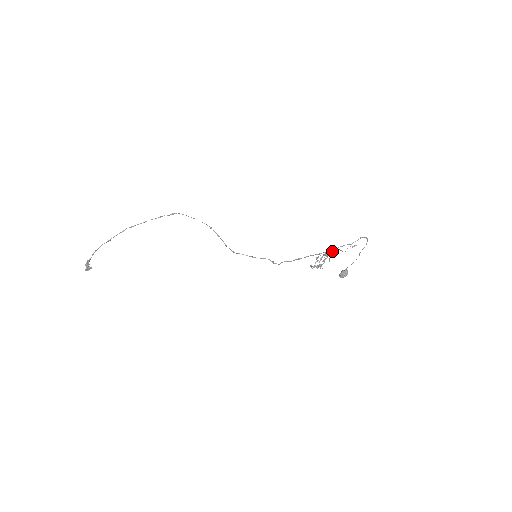
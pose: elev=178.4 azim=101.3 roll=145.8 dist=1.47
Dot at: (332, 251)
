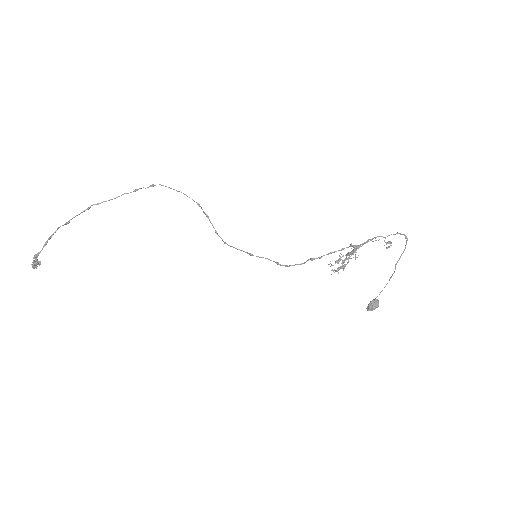
Dot at: occluded
